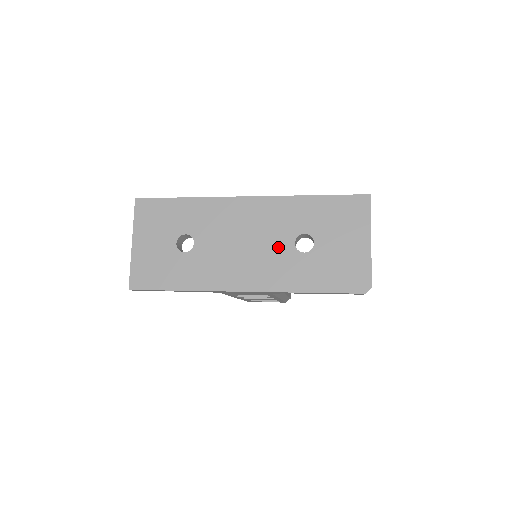
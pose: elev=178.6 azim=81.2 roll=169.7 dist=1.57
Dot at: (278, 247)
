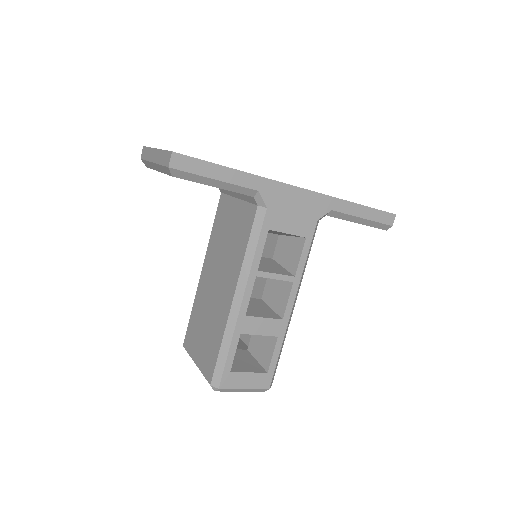
Dot at: occluded
